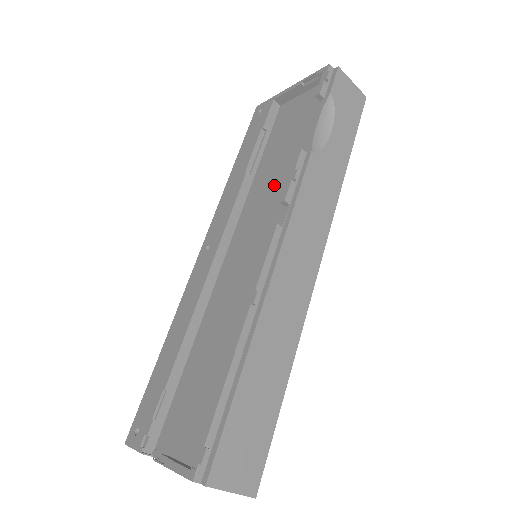
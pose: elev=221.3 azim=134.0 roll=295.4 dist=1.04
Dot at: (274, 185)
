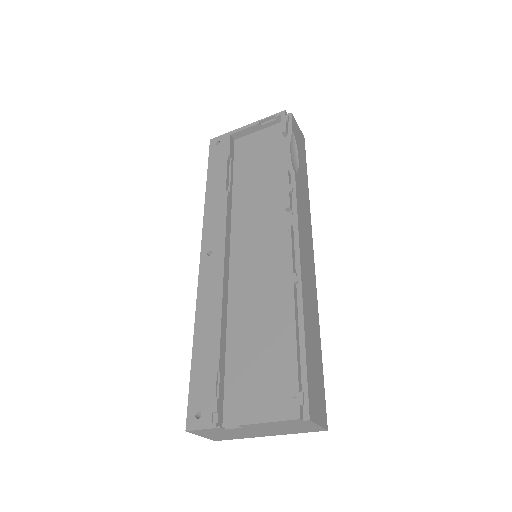
Dot at: (262, 199)
